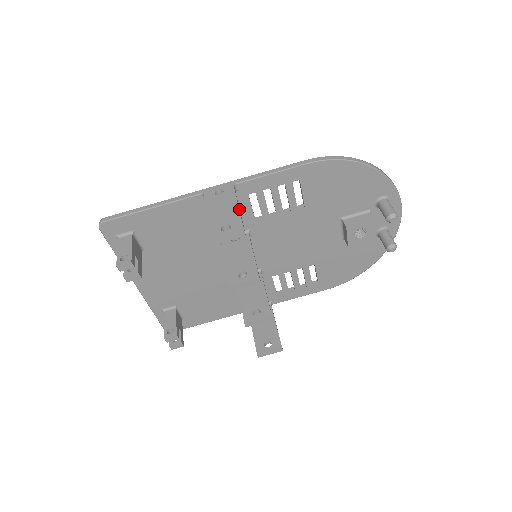
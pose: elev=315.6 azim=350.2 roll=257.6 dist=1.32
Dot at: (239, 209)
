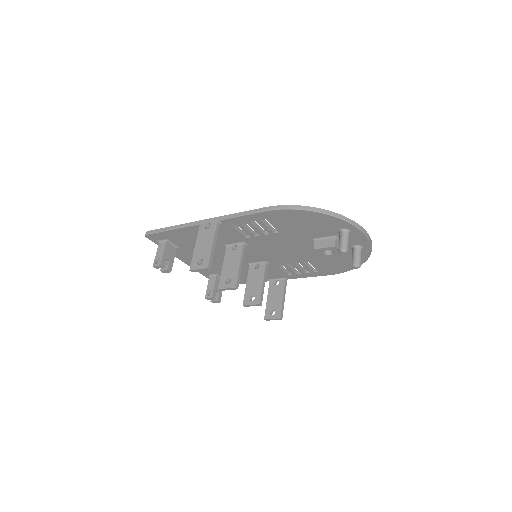
Dot at: (213, 245)
